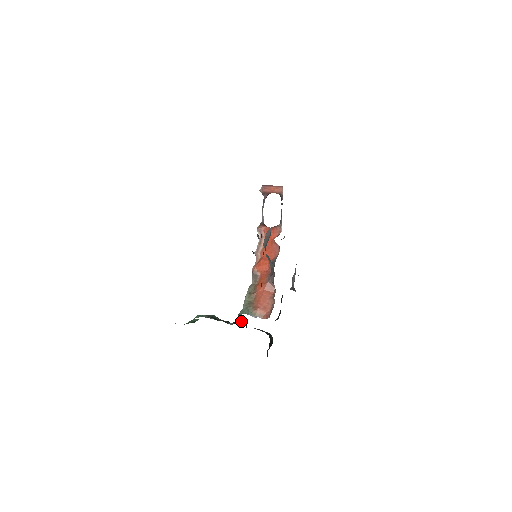
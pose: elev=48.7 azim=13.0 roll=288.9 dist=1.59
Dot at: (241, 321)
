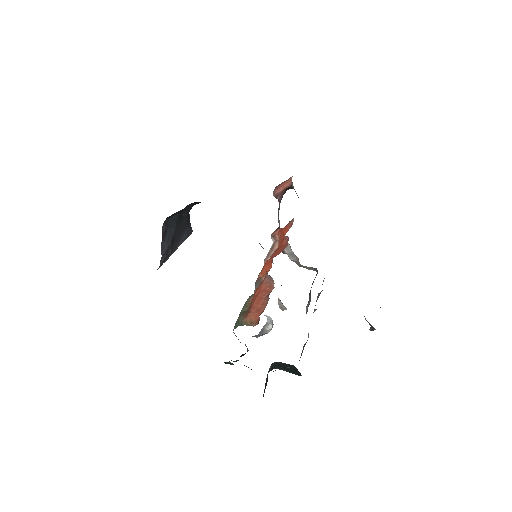
Dot at: occluded
